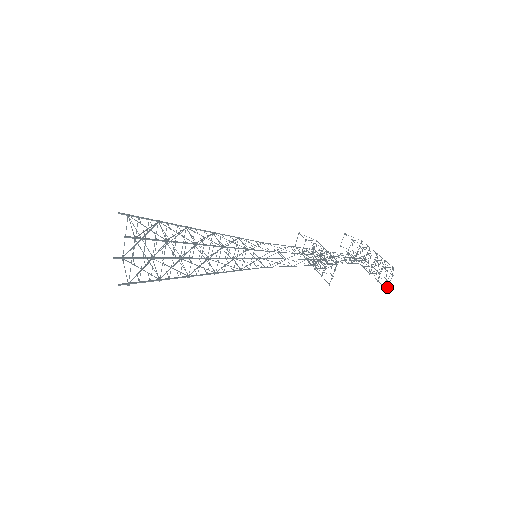
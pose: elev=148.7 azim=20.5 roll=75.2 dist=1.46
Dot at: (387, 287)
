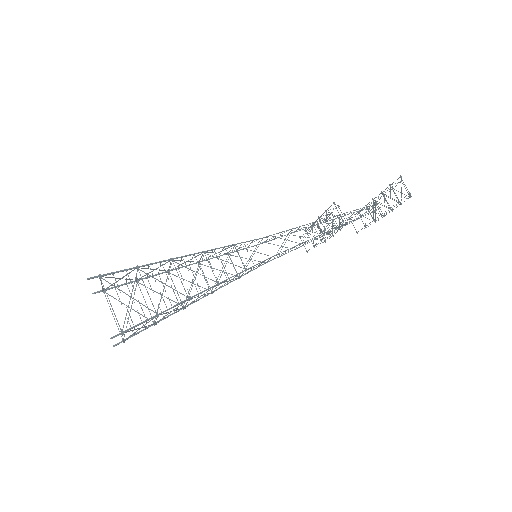
Dot at: (408, 191)
